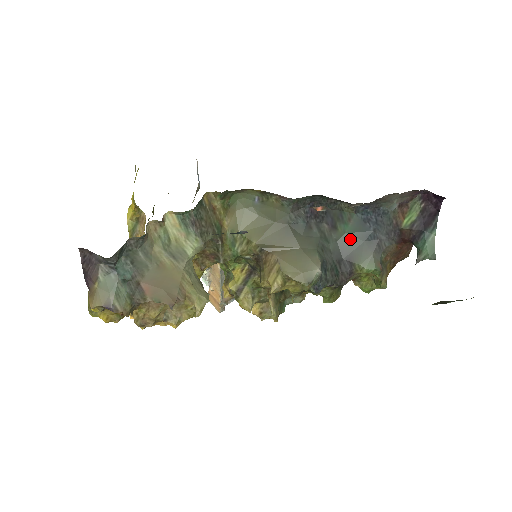
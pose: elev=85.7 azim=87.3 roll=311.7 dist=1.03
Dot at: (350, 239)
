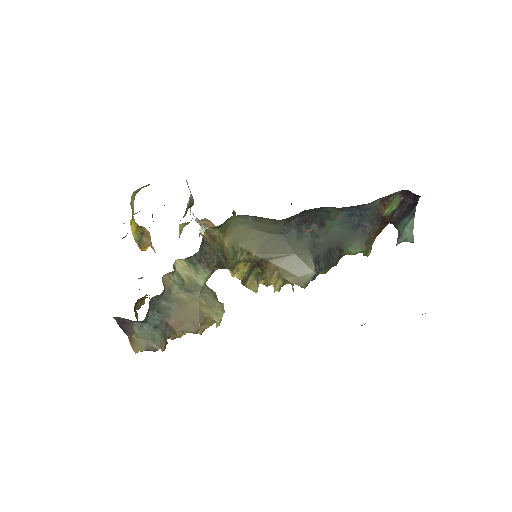
Dot at: (338, 231)
